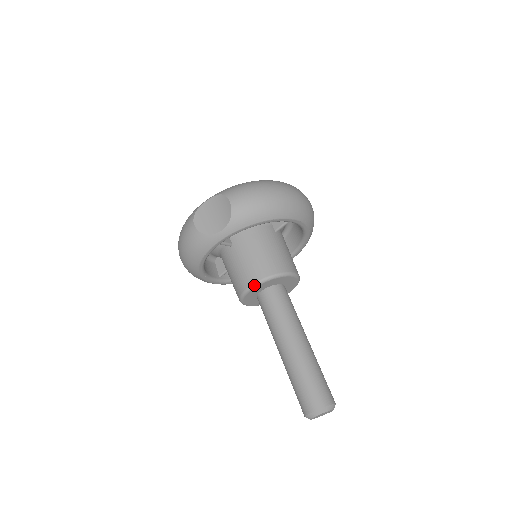
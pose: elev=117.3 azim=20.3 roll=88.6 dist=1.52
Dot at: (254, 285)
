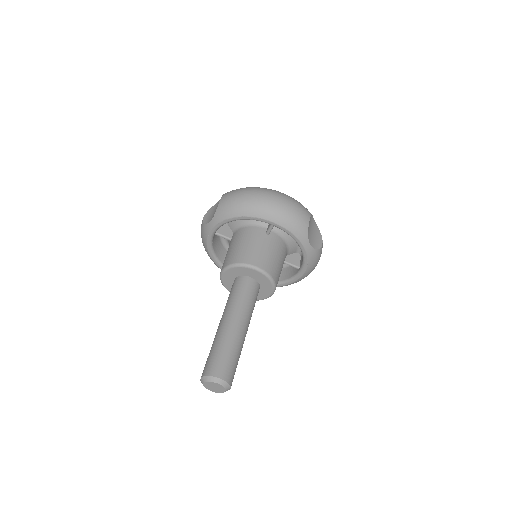
Dot at: (223, 270)
